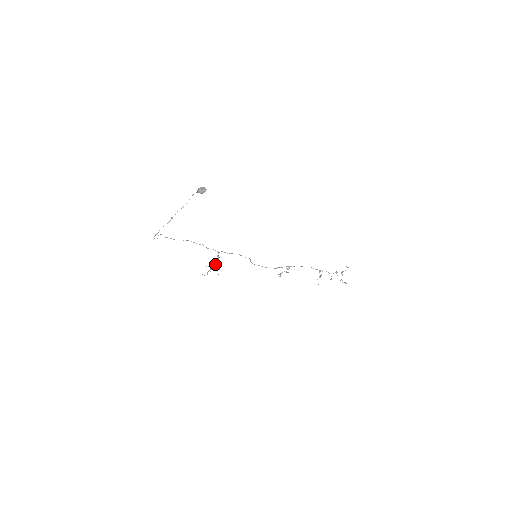
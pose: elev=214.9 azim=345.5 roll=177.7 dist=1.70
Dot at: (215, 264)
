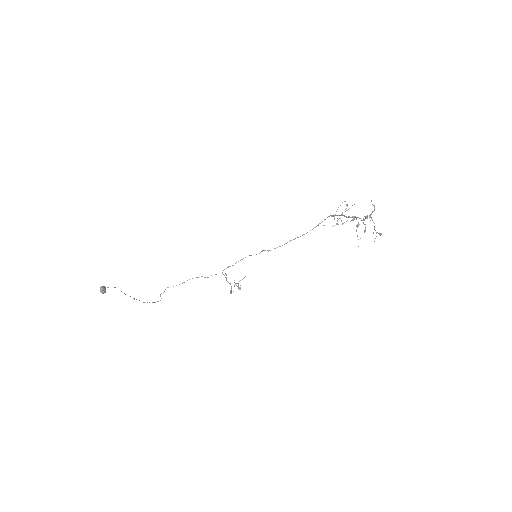
Dot at: occluded
